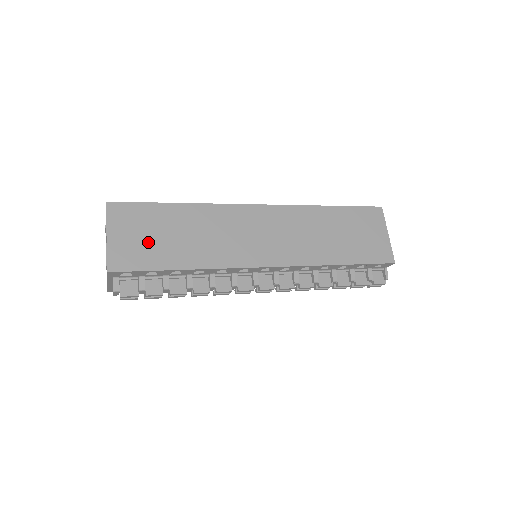
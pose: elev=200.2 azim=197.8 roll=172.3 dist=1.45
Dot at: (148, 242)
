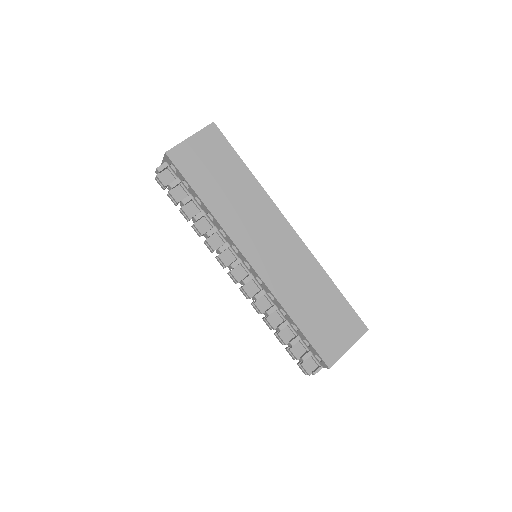
Dot at: (205, 166)
